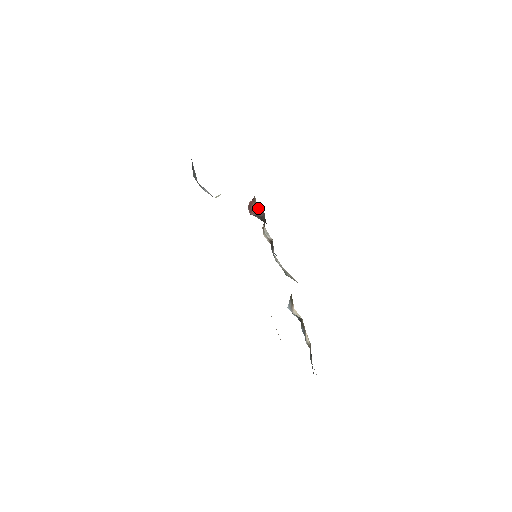
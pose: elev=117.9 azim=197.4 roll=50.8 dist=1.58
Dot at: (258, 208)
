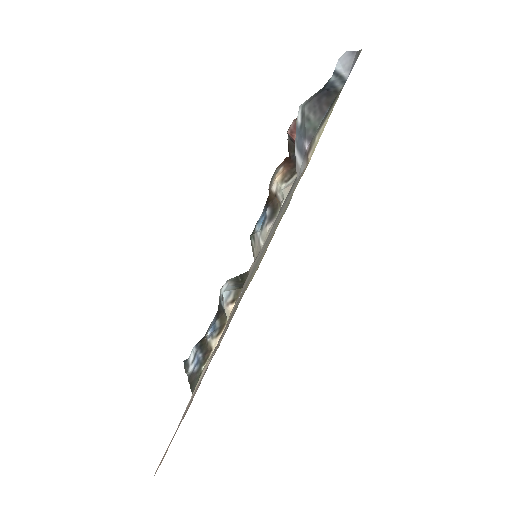
Dot at: occluded
